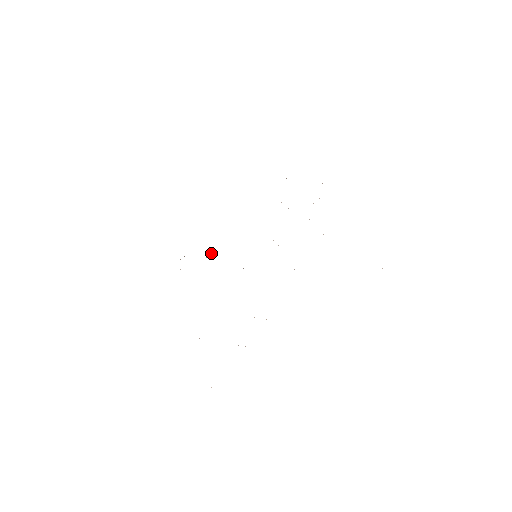
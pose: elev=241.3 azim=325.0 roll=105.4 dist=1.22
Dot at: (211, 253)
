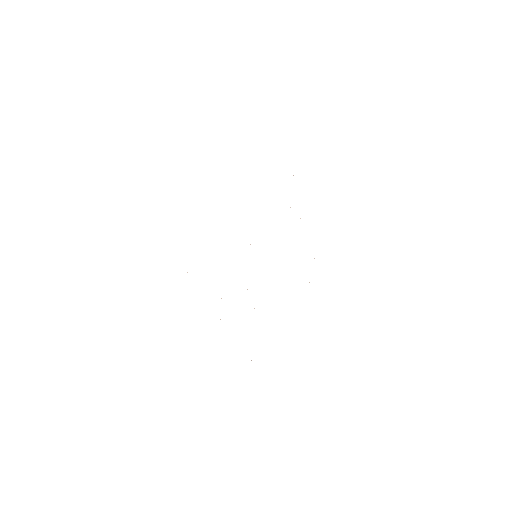
Dot at: occluded
